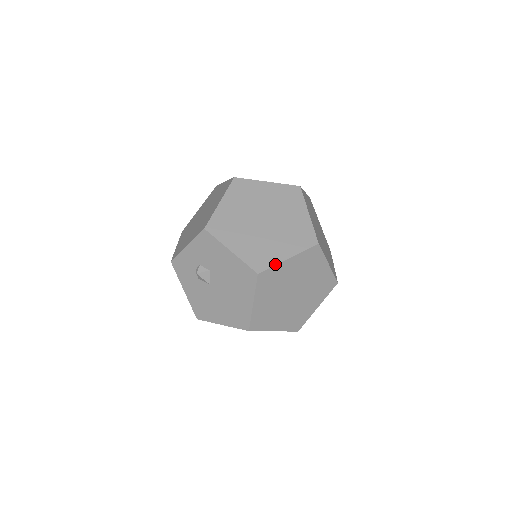
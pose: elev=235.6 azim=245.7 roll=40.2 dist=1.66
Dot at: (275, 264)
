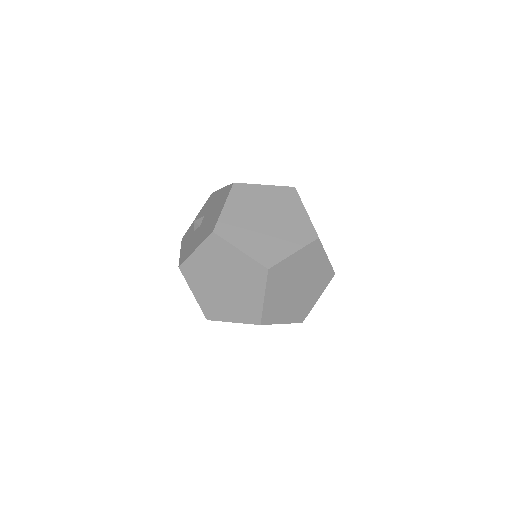
Dot at: (251, 184)
